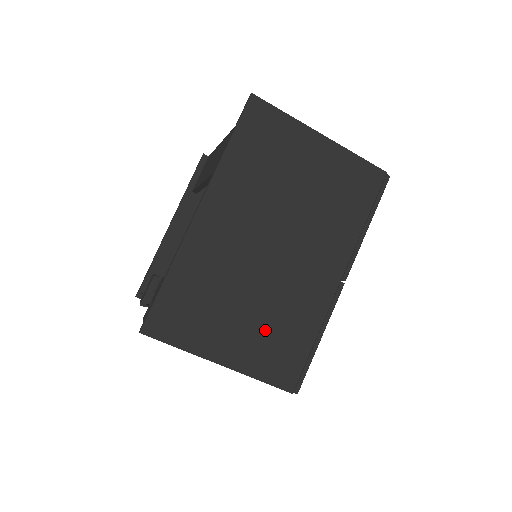
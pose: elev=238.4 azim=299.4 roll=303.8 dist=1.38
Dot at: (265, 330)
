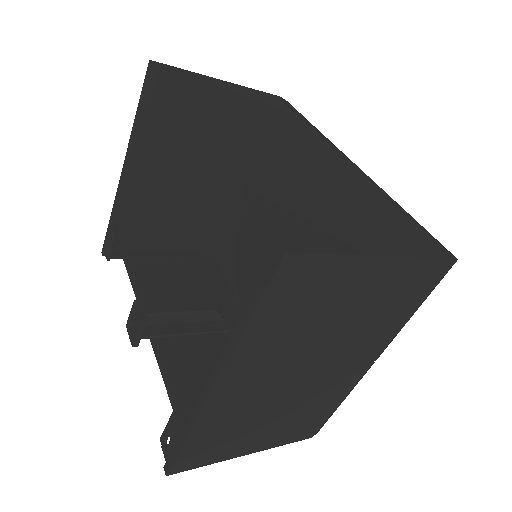
Dot at: (290, 422)
